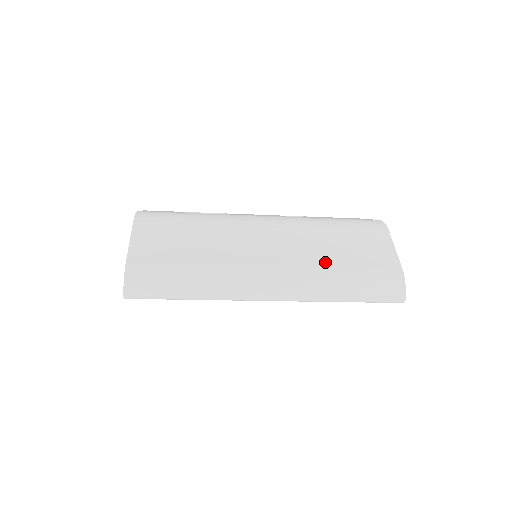
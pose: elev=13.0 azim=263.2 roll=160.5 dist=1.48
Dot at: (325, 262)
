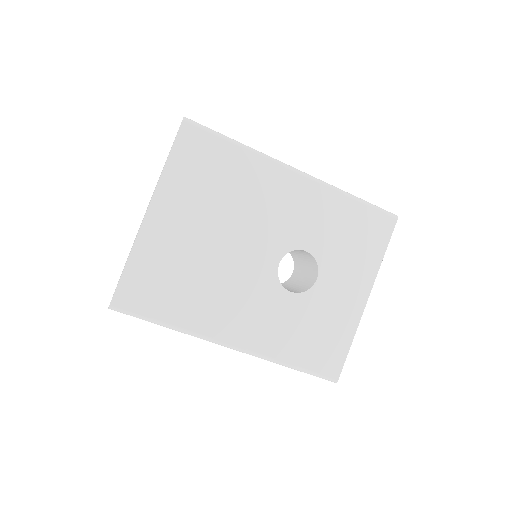
Dot at: occluded
